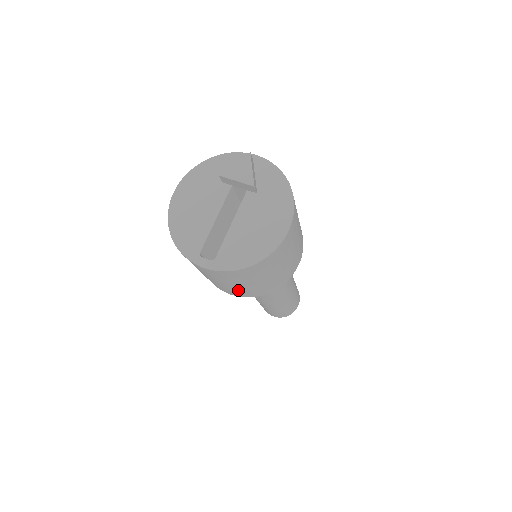
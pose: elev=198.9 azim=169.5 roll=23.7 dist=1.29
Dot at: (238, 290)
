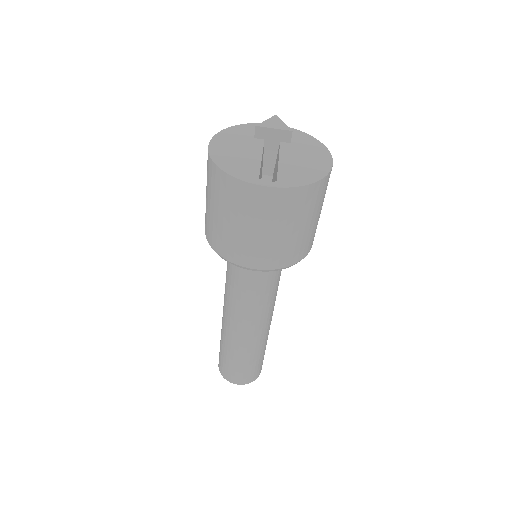
Dot at: (277, 247)
